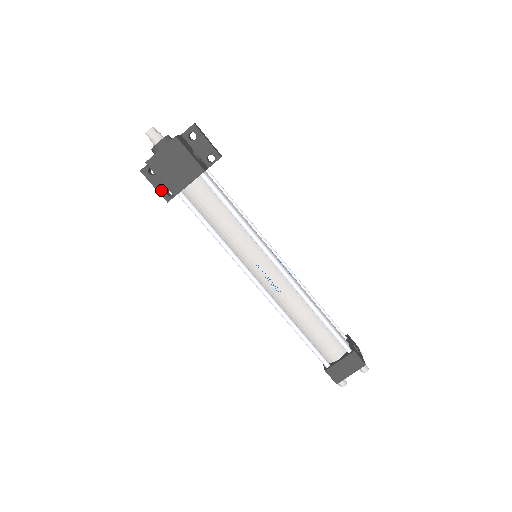
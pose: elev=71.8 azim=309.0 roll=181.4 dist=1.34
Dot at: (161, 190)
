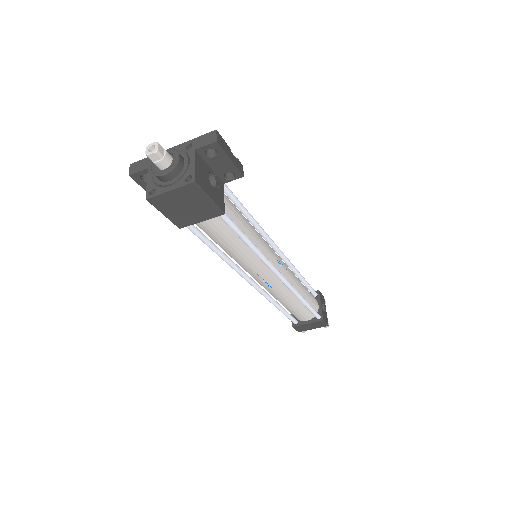
Dot at: occluded
